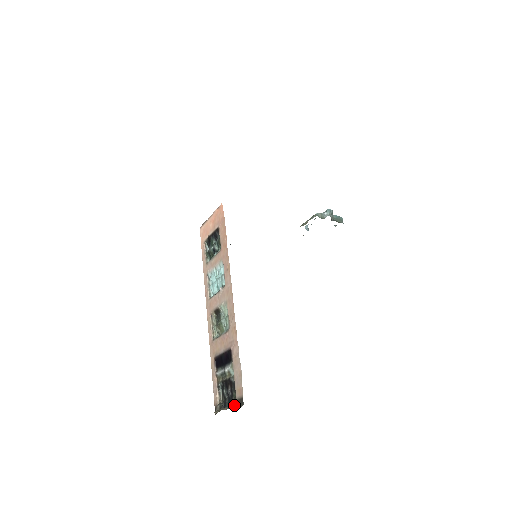
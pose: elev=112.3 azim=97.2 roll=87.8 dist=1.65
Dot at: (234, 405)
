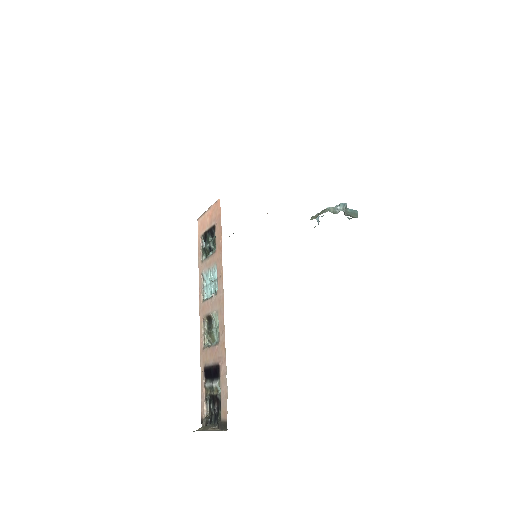
Dot at: (219, 426)
